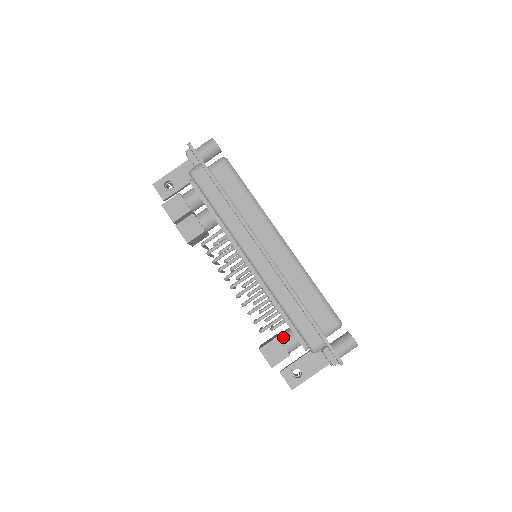
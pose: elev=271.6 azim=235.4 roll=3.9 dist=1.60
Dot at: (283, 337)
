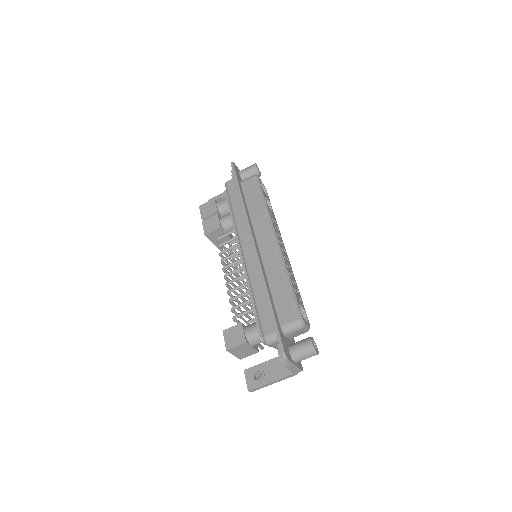
Dot at: (248, 326)
